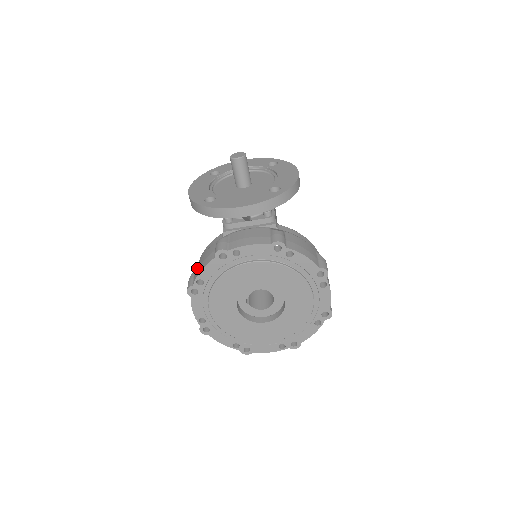
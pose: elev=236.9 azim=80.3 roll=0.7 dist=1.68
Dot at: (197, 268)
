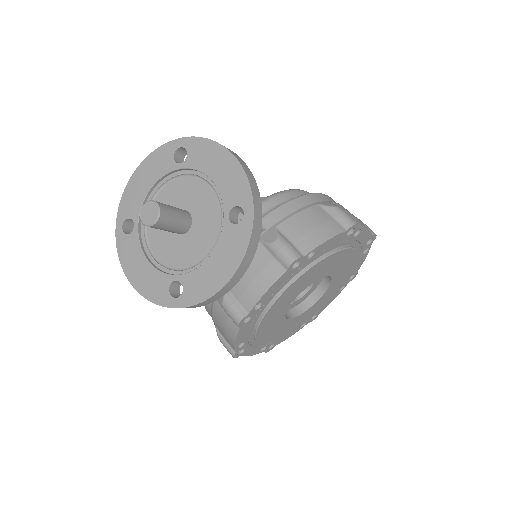
Dot at: occluded
